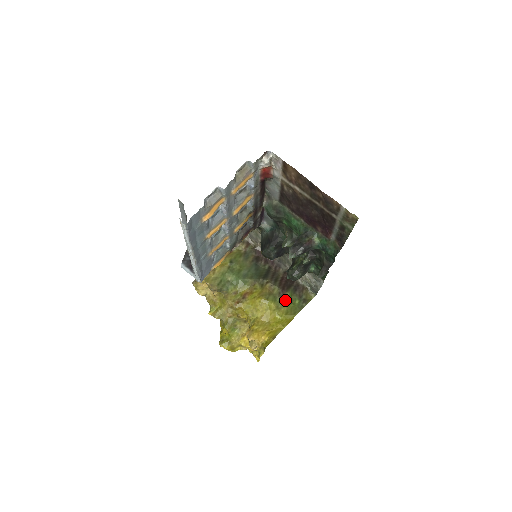
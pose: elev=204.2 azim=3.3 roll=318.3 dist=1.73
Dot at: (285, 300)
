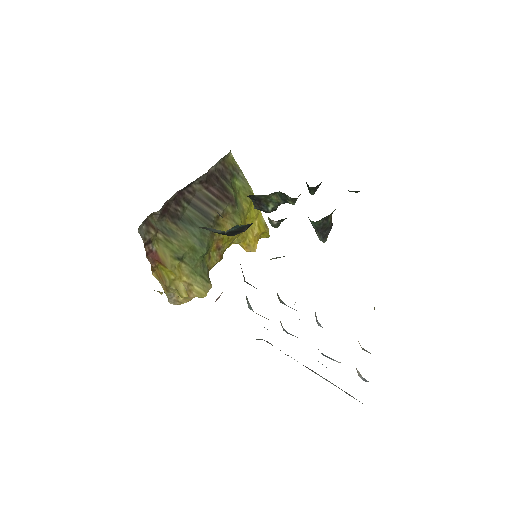
Dot at: (236, 199)
